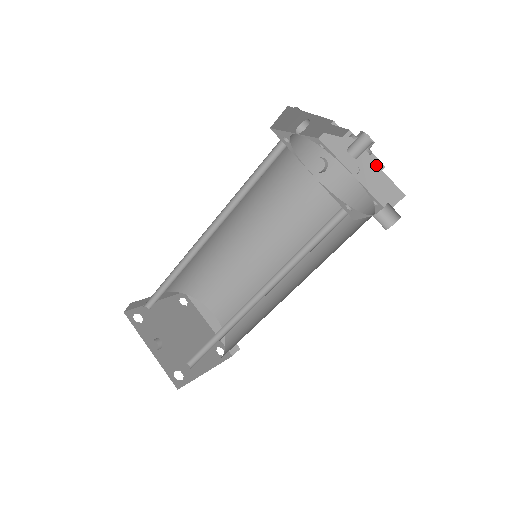
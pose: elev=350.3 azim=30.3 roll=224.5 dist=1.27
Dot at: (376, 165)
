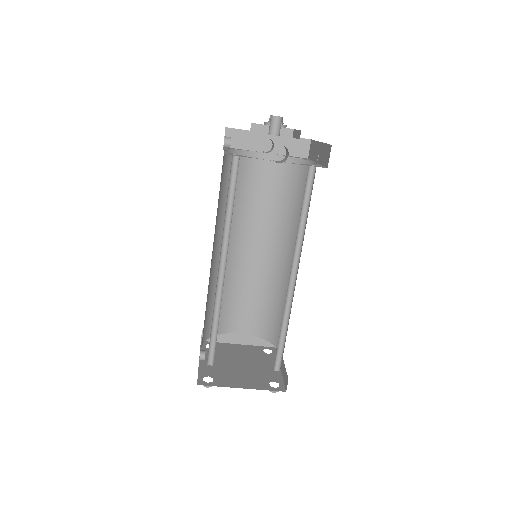
Dot at: (299, 135)
